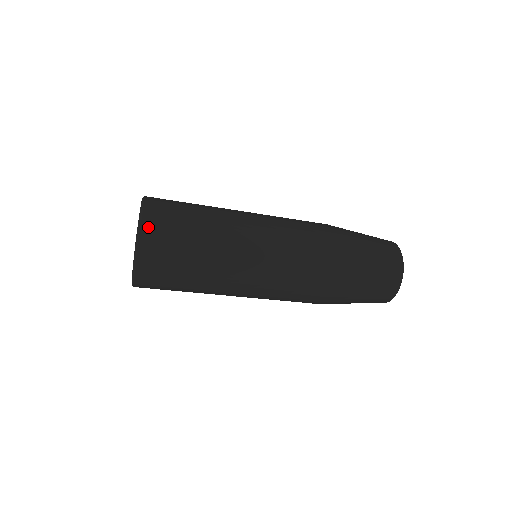
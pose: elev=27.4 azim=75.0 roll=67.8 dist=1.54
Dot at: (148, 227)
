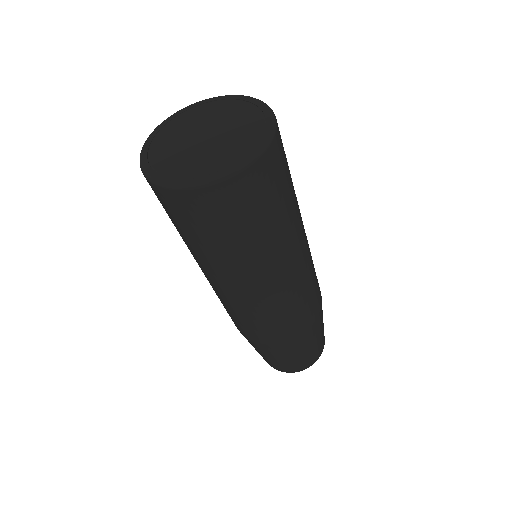
Dot at: occluded
